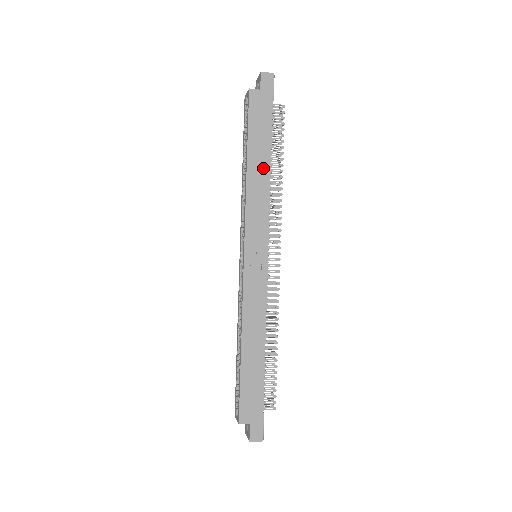
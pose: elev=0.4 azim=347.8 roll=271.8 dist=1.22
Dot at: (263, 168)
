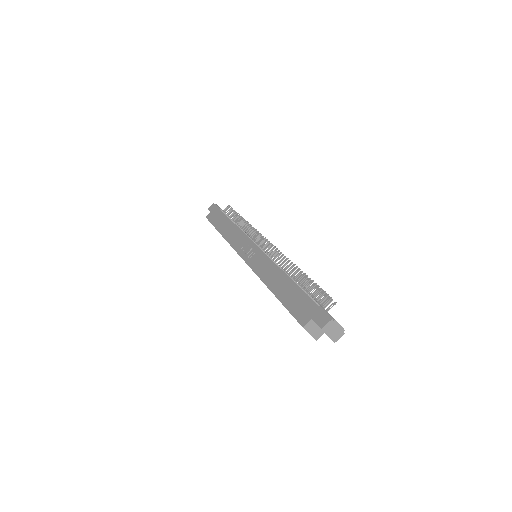
Dot at: (229, 226)
